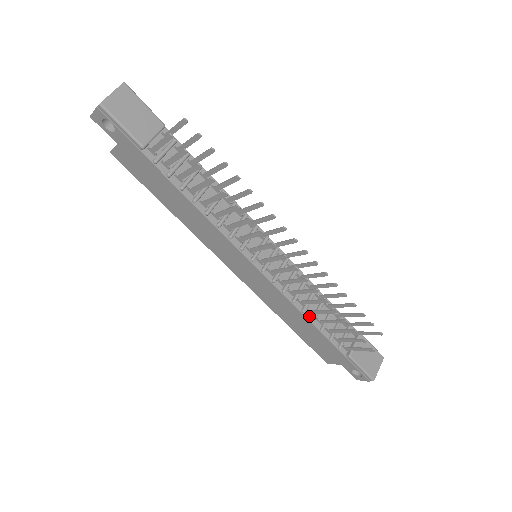
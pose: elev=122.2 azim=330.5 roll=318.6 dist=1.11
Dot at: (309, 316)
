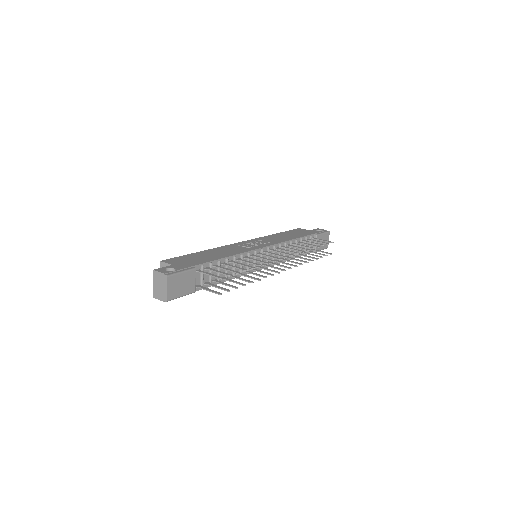
Dot at: (292, 257)
